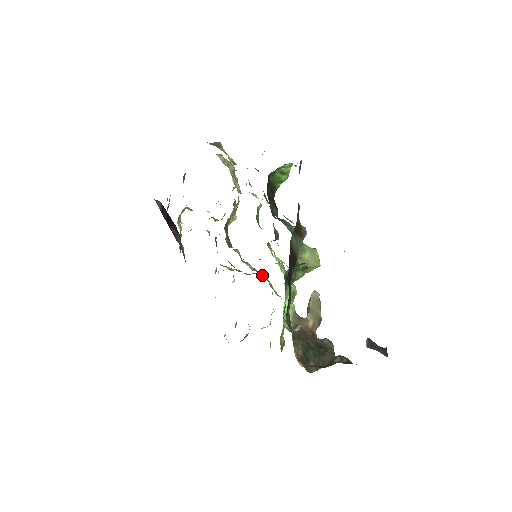
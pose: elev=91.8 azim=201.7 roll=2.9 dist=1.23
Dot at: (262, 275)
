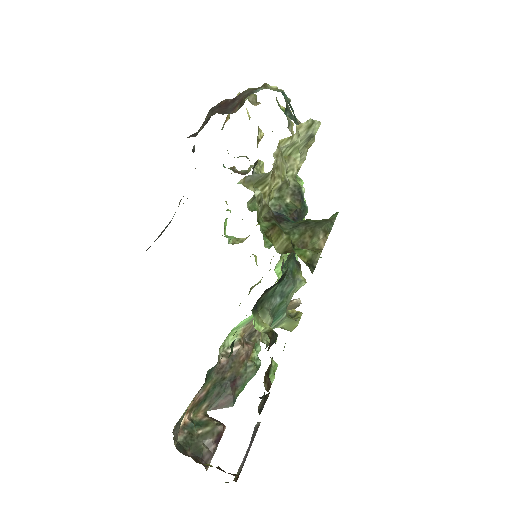
Dot at: occluded
